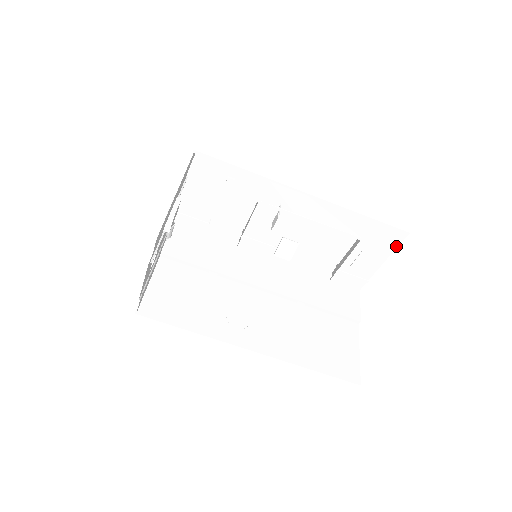
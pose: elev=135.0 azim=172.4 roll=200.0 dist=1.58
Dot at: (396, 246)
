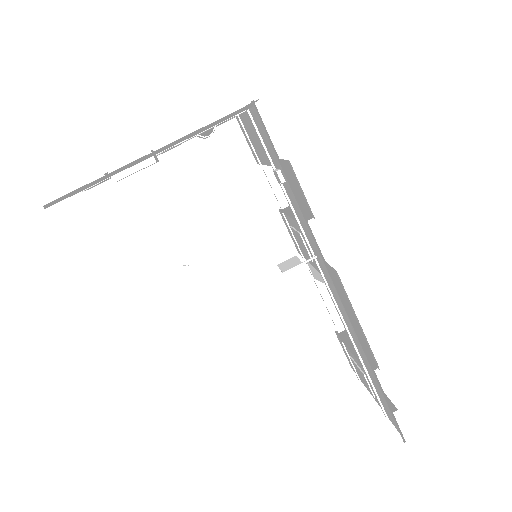
Dot at: (391, 421)
